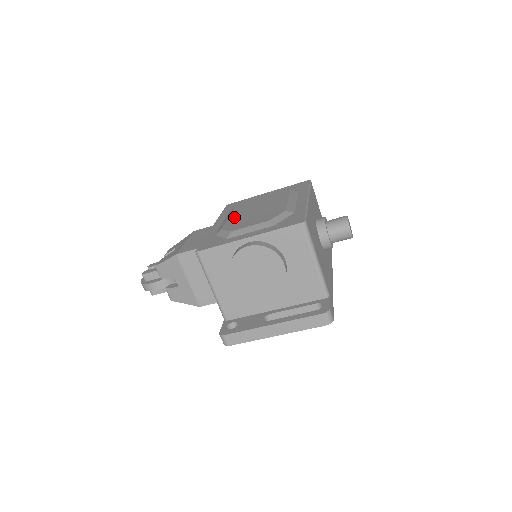
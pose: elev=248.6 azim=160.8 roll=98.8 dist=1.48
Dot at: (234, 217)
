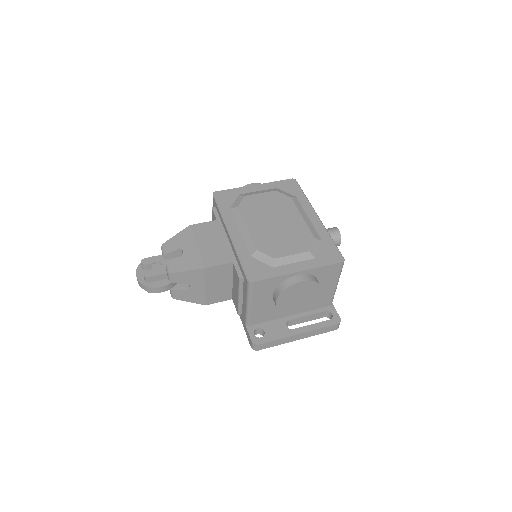
Dot at: (256, 230)
